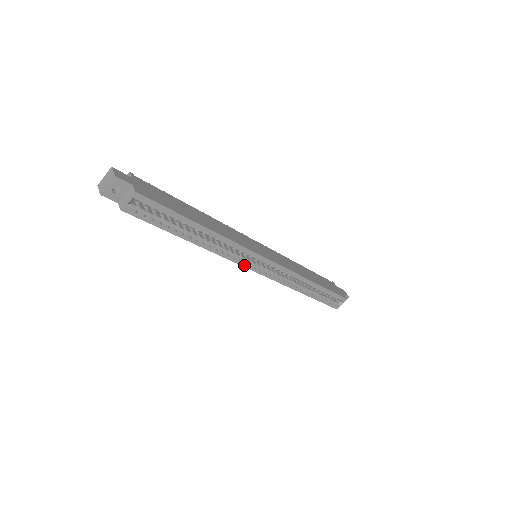
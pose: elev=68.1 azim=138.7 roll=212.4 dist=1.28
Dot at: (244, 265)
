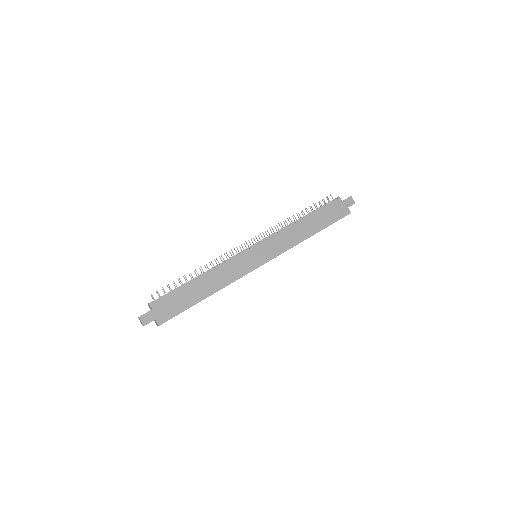
Dot at: occluded
